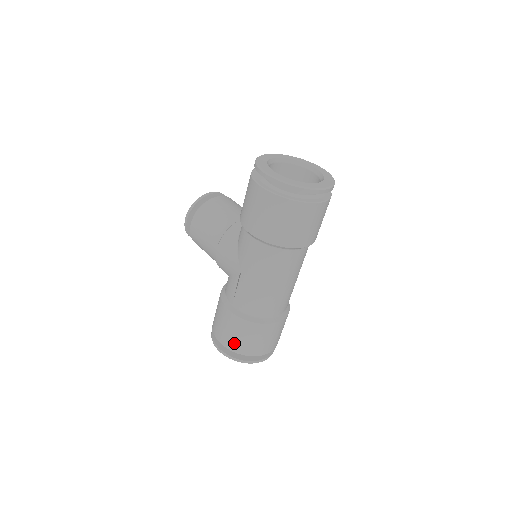
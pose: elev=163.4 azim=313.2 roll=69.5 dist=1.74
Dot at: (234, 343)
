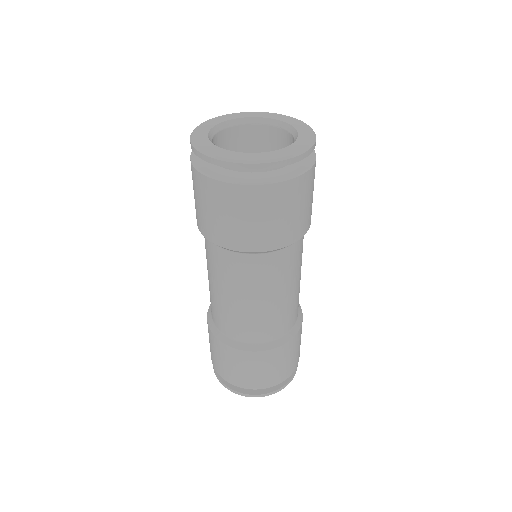
Dot at: (212, 356)
